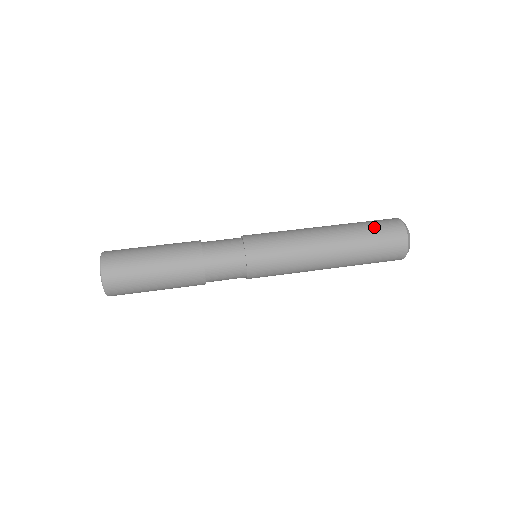
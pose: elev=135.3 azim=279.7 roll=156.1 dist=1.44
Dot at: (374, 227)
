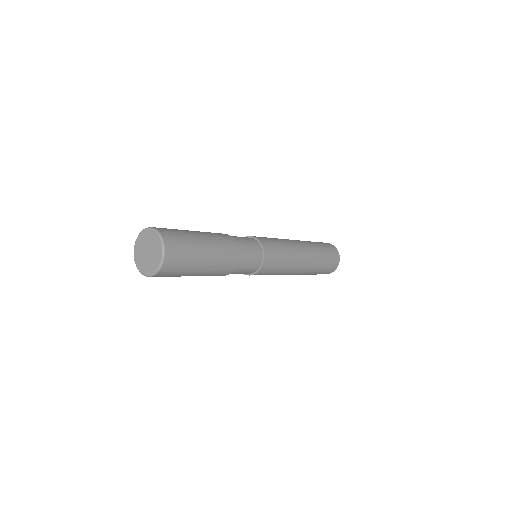
Dot at: (316, 242)
